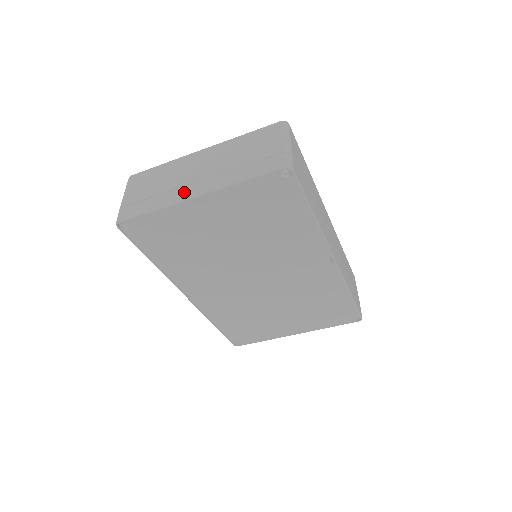
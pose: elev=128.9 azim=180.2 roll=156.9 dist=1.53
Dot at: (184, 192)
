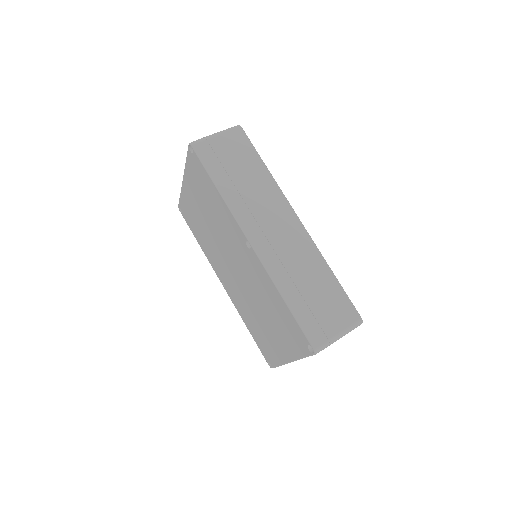
Dot at: occluded
